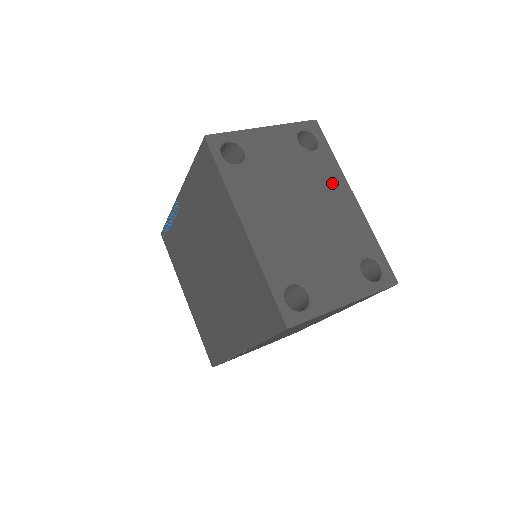
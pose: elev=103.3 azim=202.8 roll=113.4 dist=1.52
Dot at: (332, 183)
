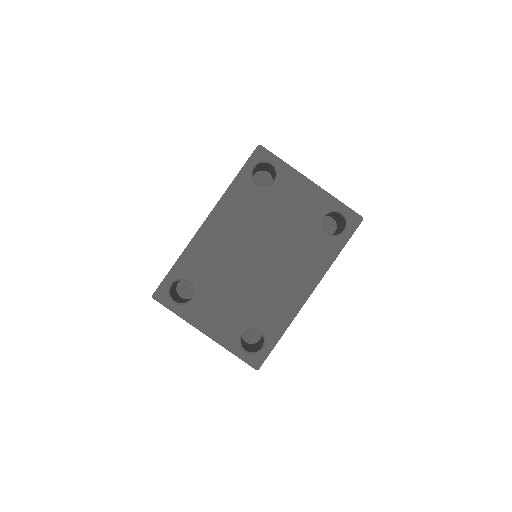
Dot at: (308, 266)
